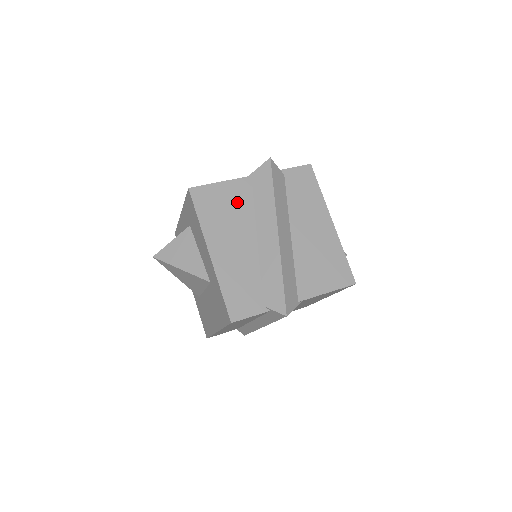
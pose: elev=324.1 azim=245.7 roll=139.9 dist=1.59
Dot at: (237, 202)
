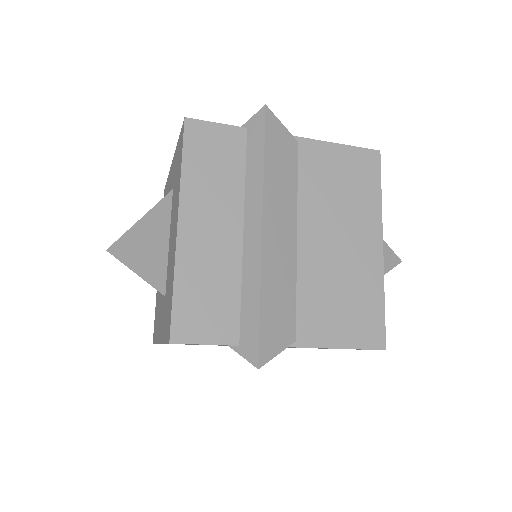
Dot at: occluded
